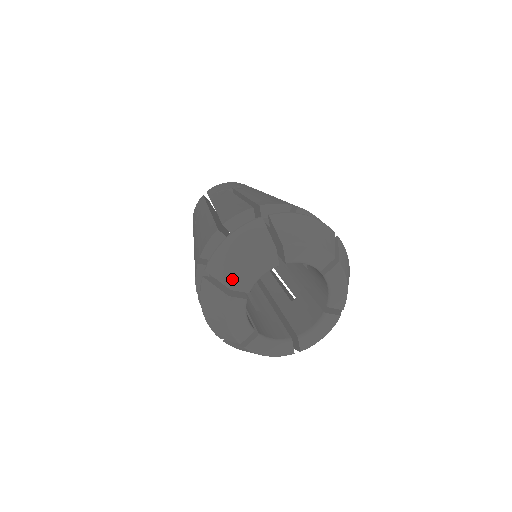
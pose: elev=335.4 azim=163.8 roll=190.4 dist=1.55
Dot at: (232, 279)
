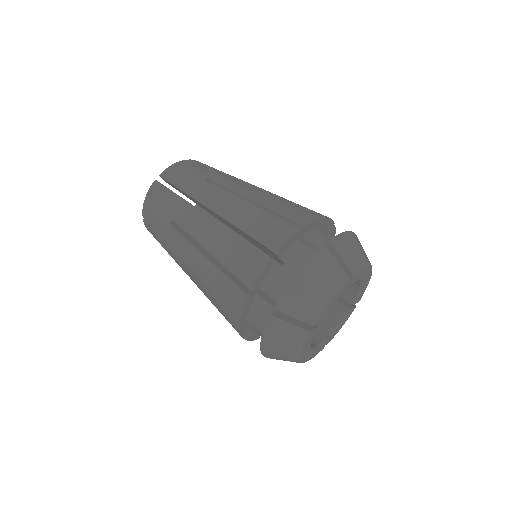
Dot at: (295, 360)
